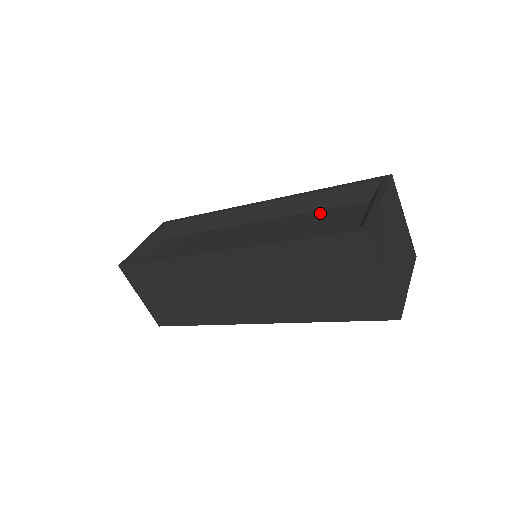
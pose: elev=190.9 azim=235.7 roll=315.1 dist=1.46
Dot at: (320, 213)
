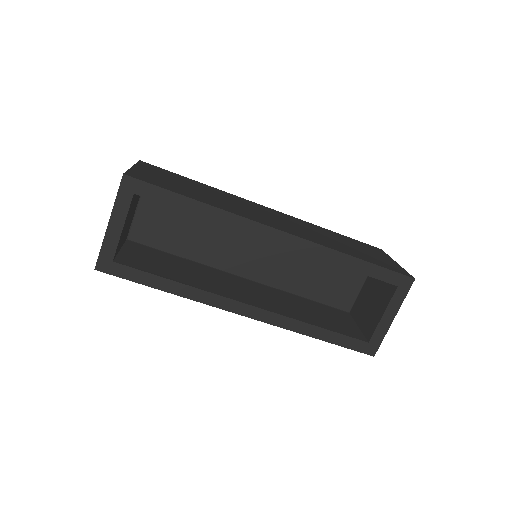
Dot at: occluded
